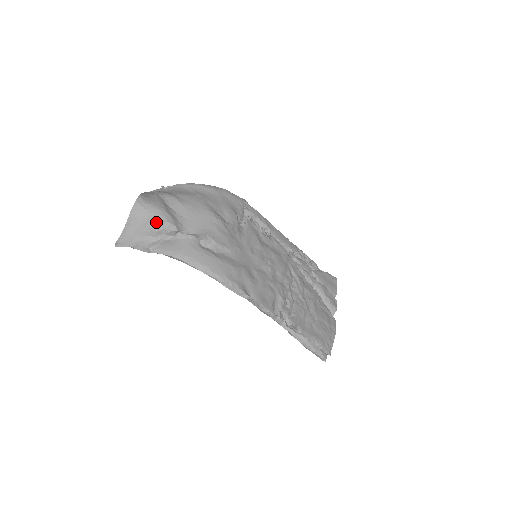
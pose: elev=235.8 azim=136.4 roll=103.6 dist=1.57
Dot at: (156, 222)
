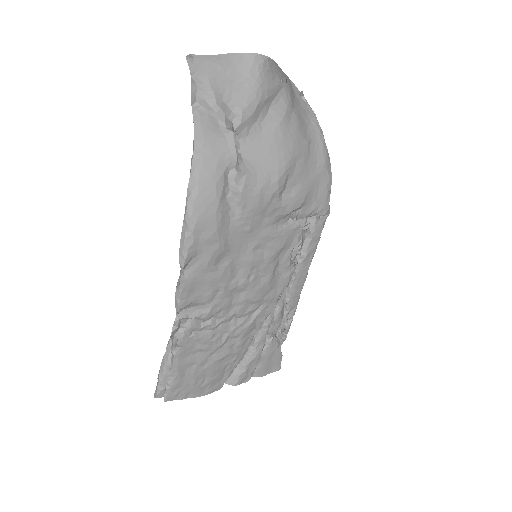
Dot at: (236, 94)
